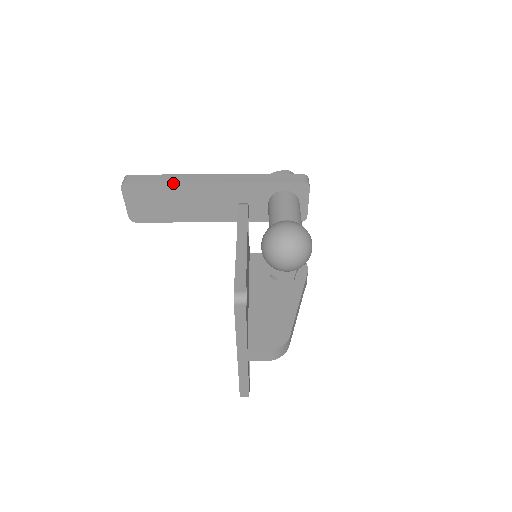
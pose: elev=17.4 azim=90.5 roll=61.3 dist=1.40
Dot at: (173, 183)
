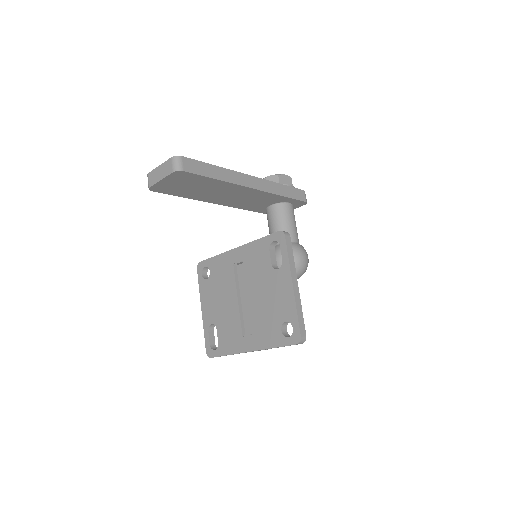
Dot at: (223, 181)
